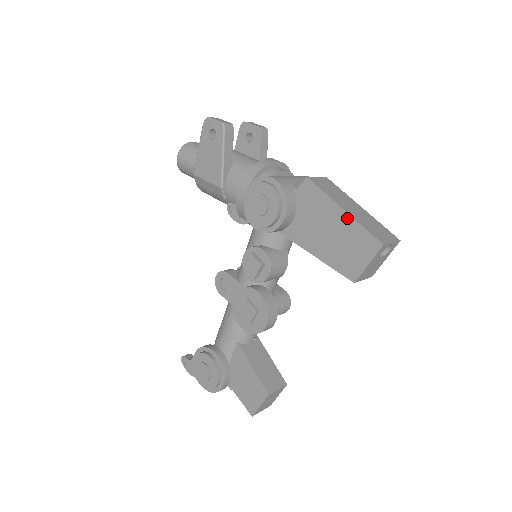
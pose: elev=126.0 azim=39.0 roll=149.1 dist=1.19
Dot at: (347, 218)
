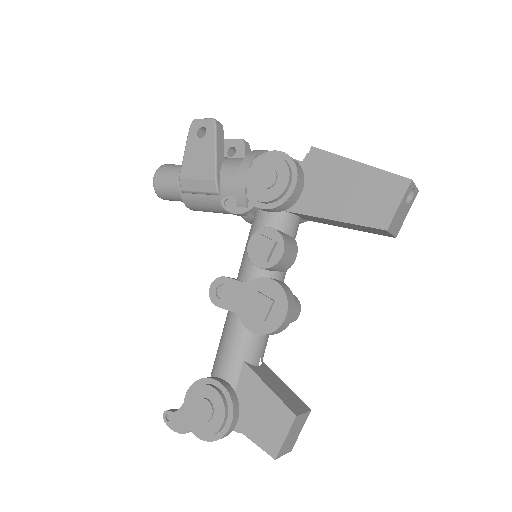
Dot at: (365, 168)
